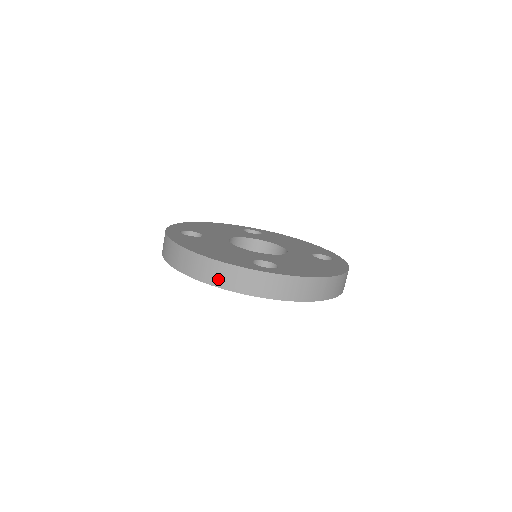
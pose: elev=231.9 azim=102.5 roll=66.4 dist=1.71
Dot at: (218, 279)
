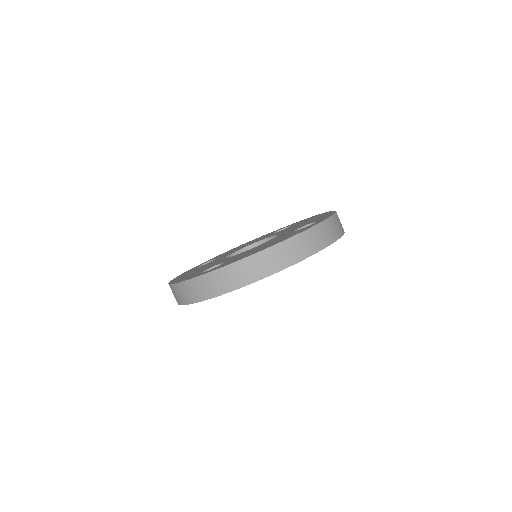
Dot at: (180, 298)
